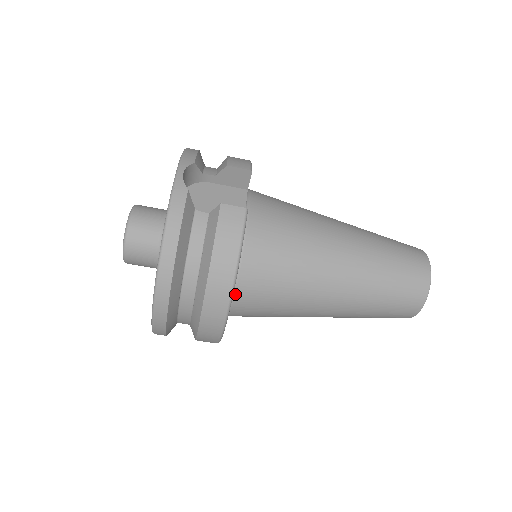
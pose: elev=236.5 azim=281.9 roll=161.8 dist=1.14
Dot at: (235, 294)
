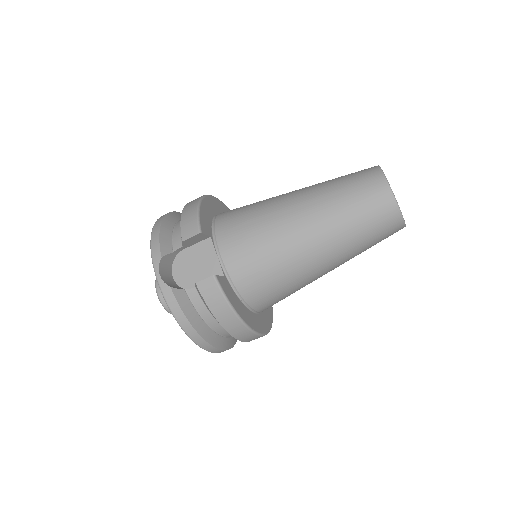
Dot at: (254, 310)
